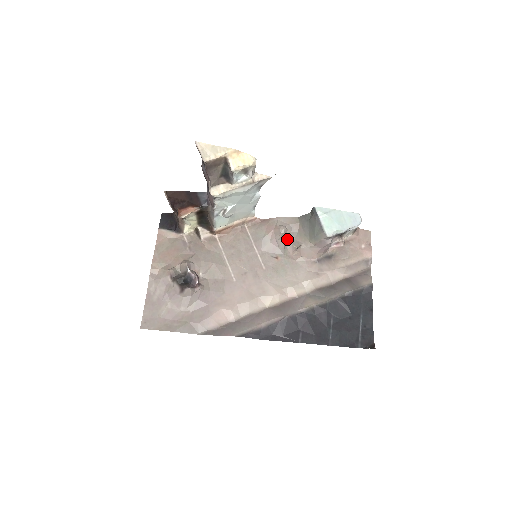
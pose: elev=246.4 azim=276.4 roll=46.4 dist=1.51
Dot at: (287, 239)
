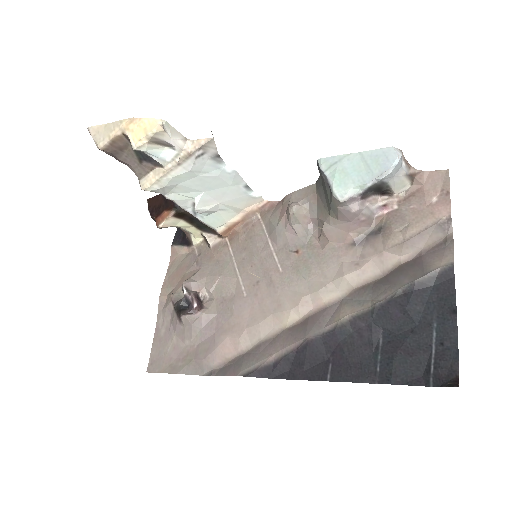
Dot at: (308, 220)
